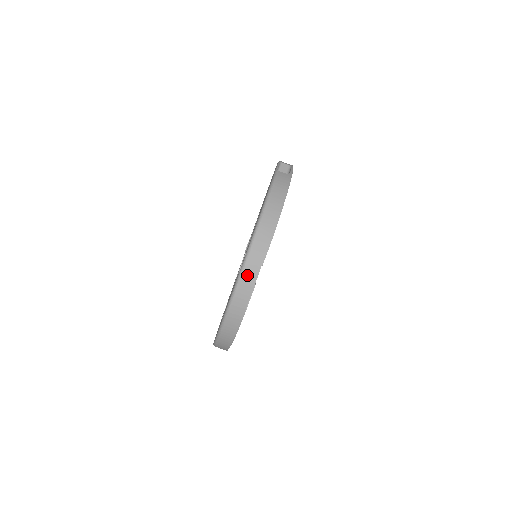
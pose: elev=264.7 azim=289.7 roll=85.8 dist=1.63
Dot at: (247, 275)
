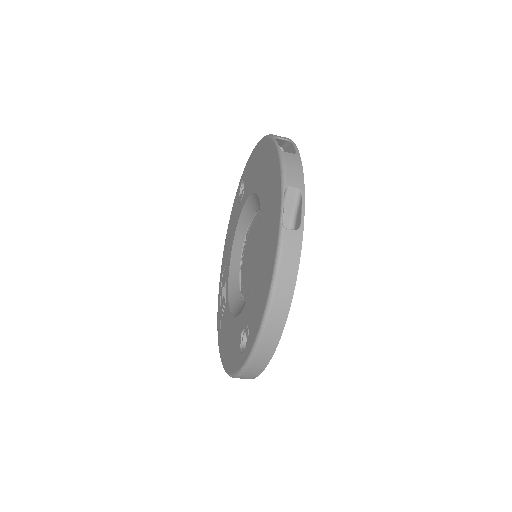
Dot at: (253, 368)
